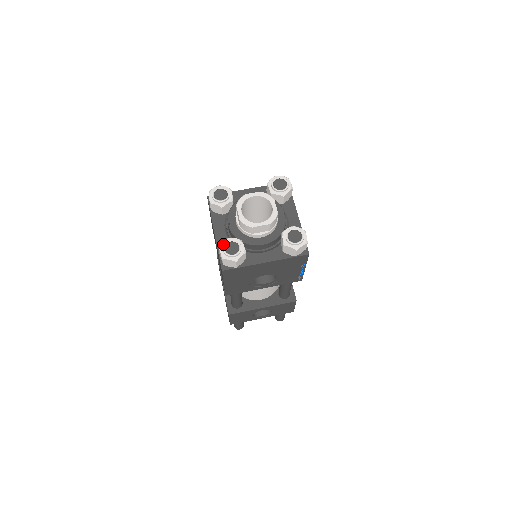
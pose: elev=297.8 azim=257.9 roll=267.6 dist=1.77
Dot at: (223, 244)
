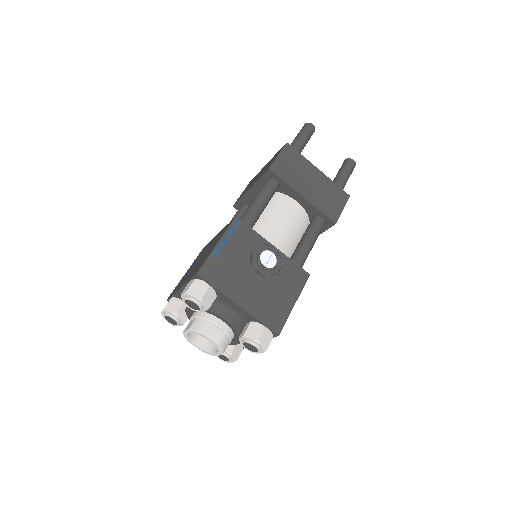
Dot at: (167, 313)
